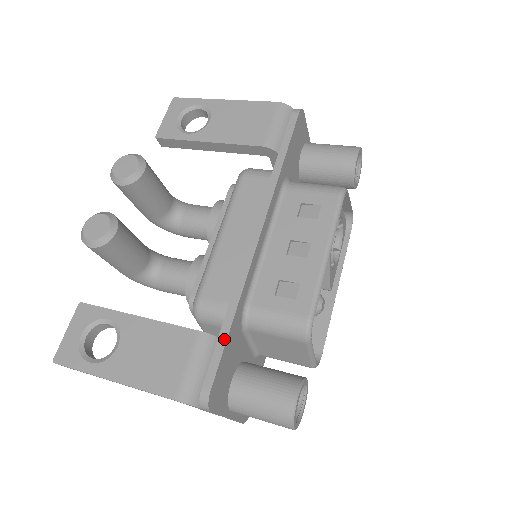
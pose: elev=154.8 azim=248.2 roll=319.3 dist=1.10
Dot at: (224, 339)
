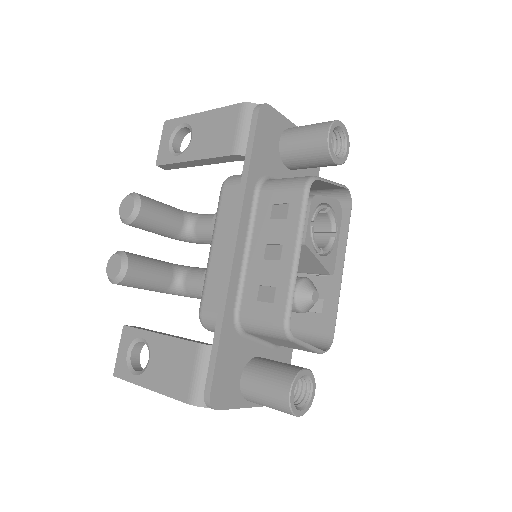
Dot at: (216, 349)
